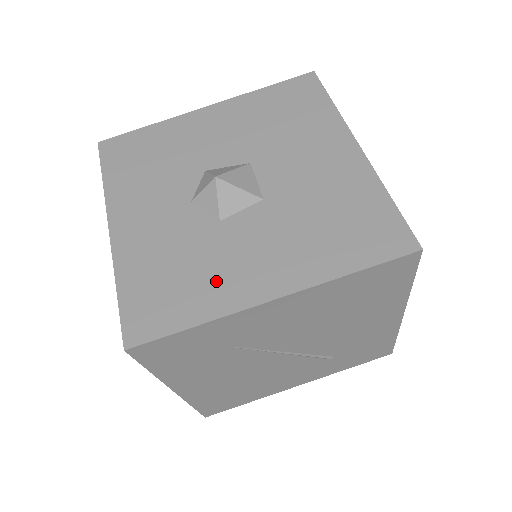
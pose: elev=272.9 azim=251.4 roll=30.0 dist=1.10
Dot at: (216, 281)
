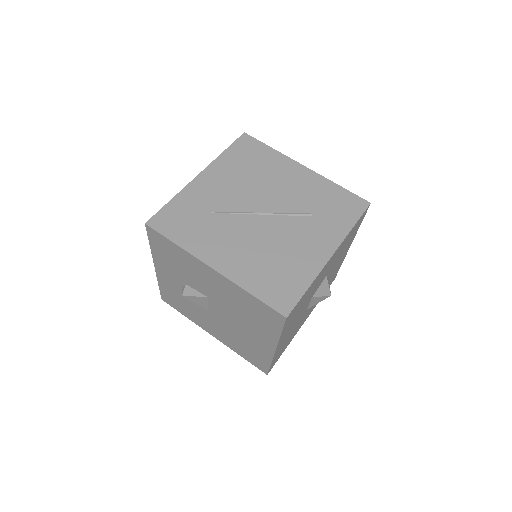
Dot at: occluded
